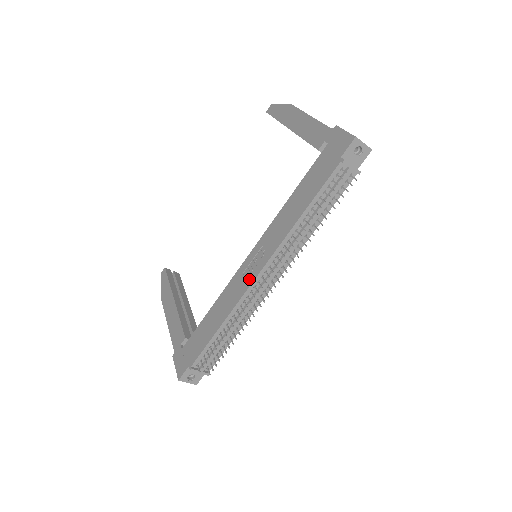
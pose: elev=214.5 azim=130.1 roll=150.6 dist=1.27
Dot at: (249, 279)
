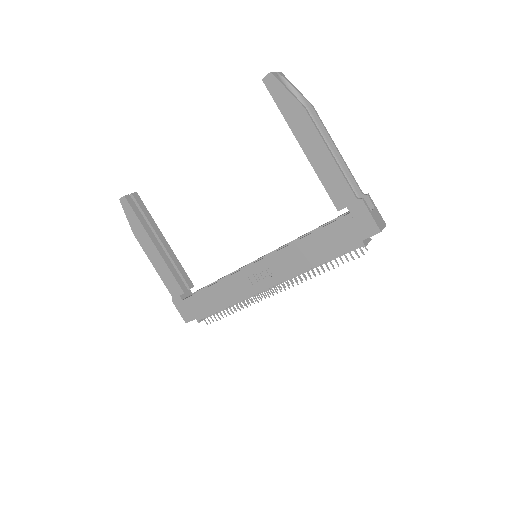
Dot at: (257, 287)
